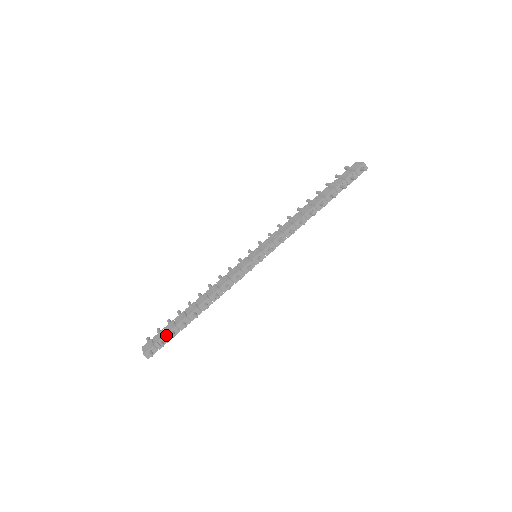
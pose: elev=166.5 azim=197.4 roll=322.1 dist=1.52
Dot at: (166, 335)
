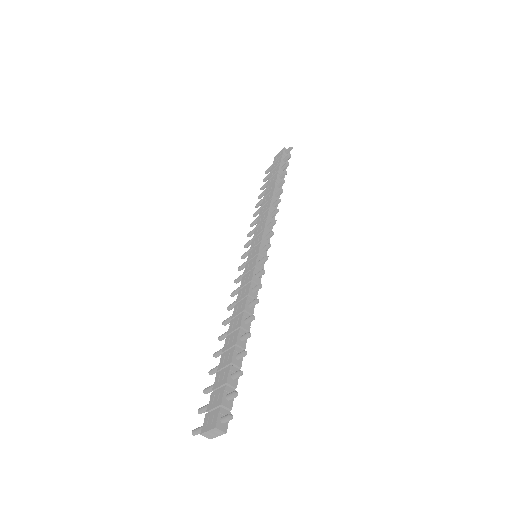
Dot at: (227, 383)
